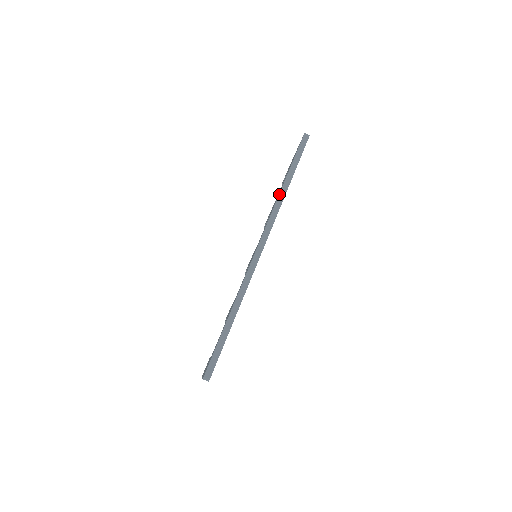
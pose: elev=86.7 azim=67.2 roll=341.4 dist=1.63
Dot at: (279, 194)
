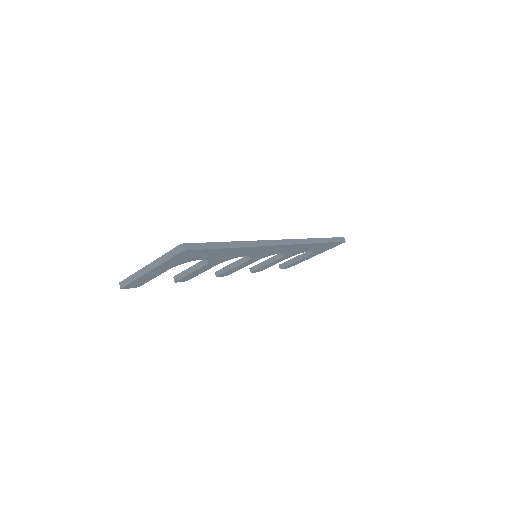
Dot at: (312, 238)
